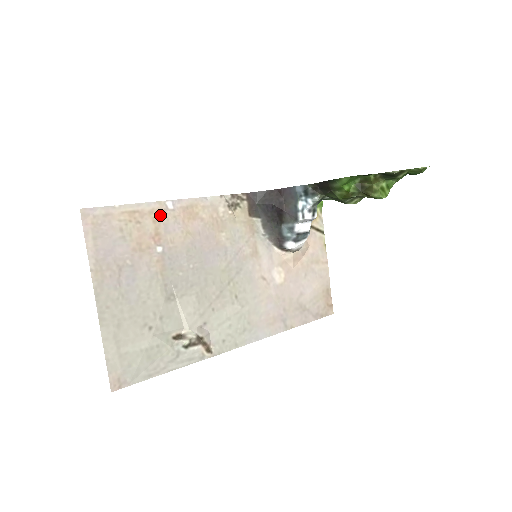
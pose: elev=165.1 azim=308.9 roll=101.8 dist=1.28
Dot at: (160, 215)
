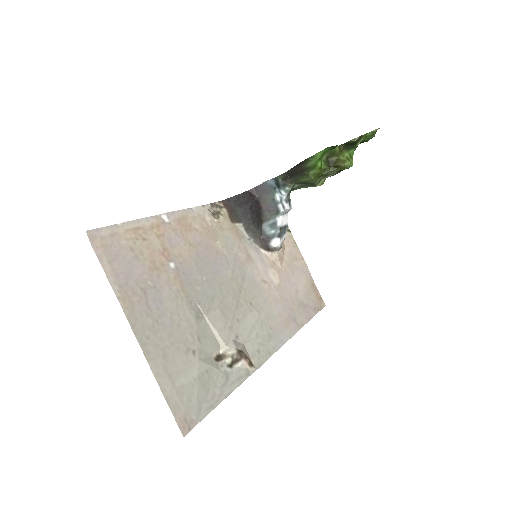
Dot at: (161, 229)
